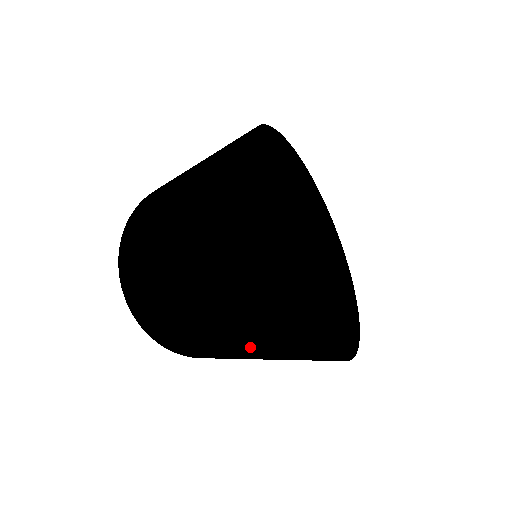
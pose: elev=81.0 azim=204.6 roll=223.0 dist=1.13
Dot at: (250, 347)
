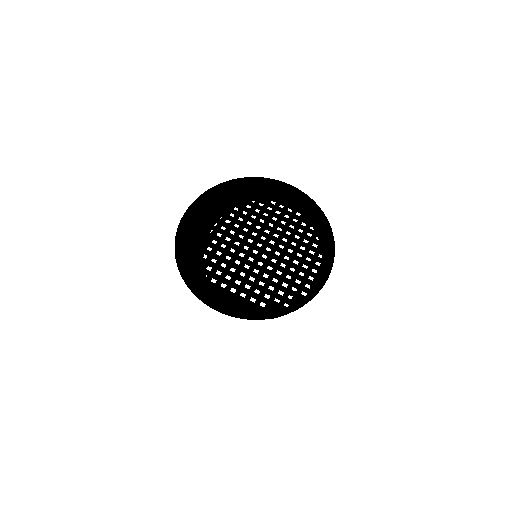
Dot at: occluded
